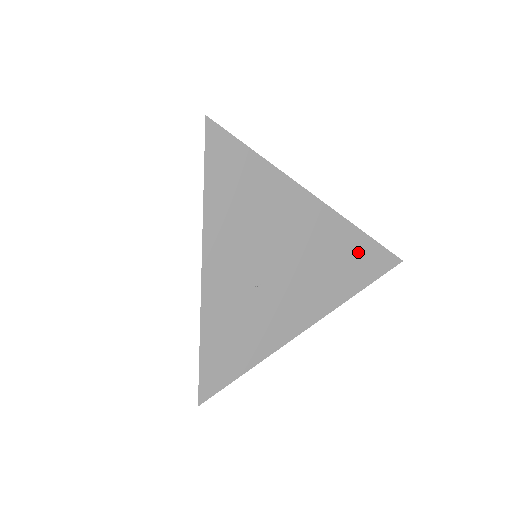
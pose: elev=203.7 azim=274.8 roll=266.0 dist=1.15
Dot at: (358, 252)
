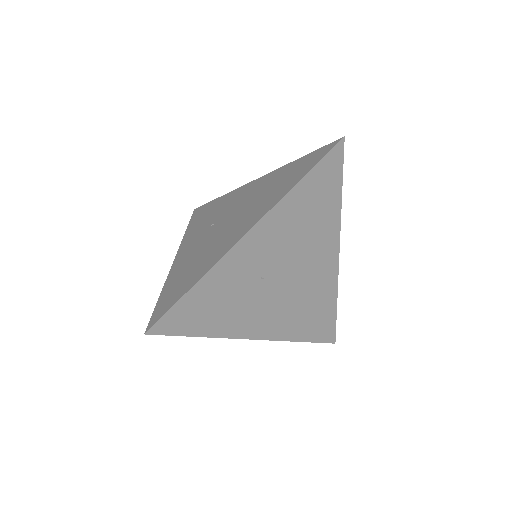
Dot at: (324, 313)
